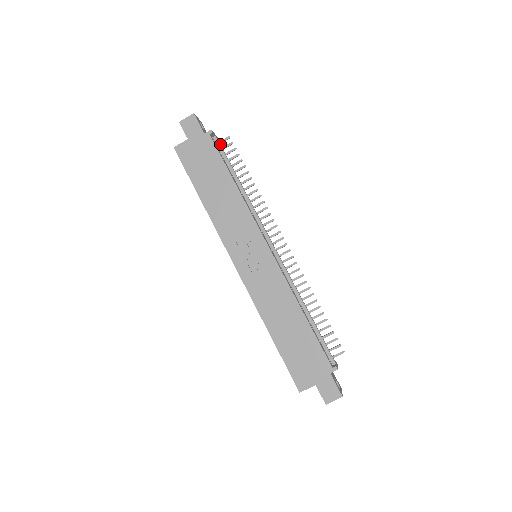
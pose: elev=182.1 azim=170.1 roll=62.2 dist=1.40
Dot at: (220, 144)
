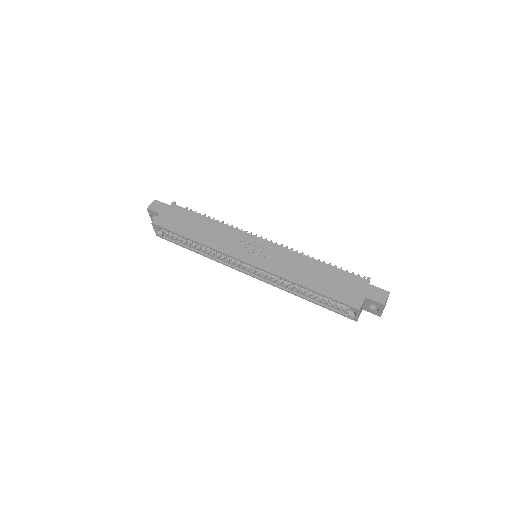
Dot at: occluded
